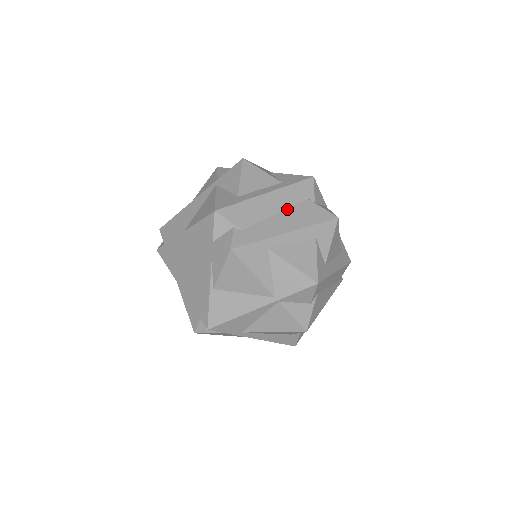
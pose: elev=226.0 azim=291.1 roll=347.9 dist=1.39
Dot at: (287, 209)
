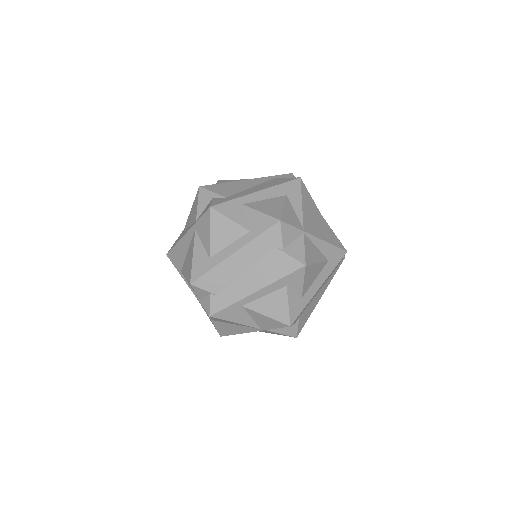
Dot at: (255, 264)
